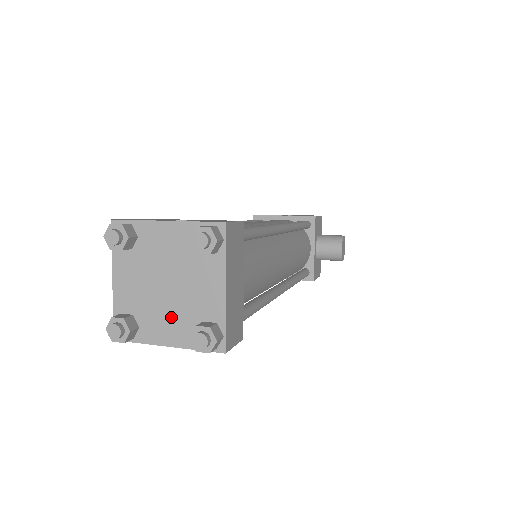
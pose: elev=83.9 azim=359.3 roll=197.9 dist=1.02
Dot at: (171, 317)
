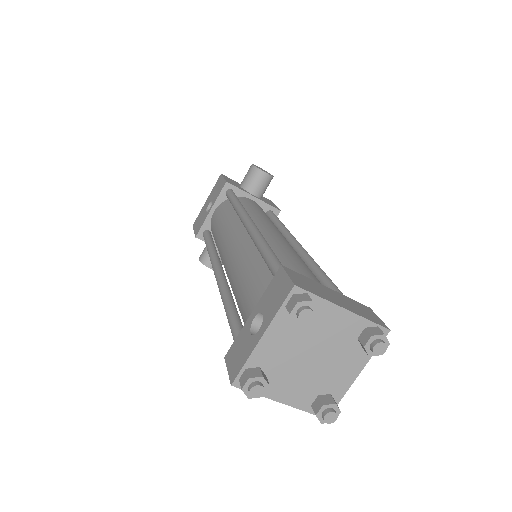
Dot at: (339, 364)
